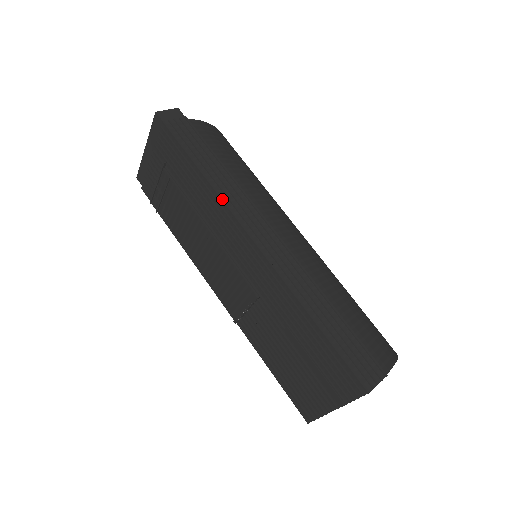
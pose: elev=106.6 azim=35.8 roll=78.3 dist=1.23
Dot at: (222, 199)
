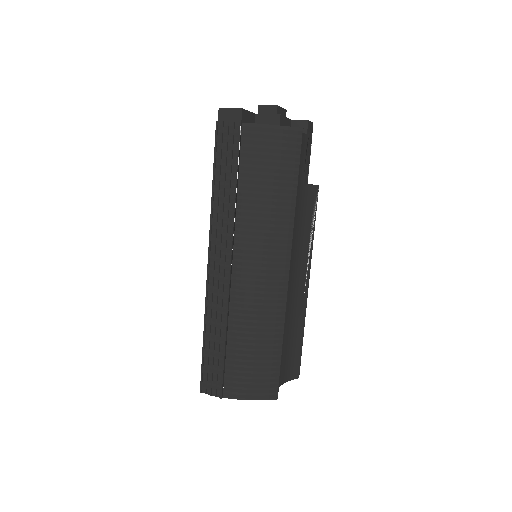
Dot at: (211, 217)
